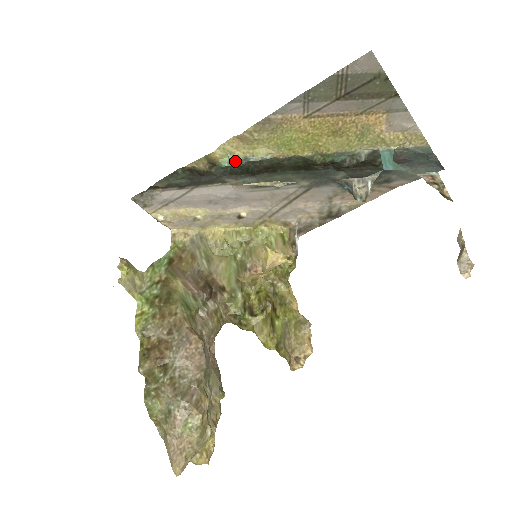
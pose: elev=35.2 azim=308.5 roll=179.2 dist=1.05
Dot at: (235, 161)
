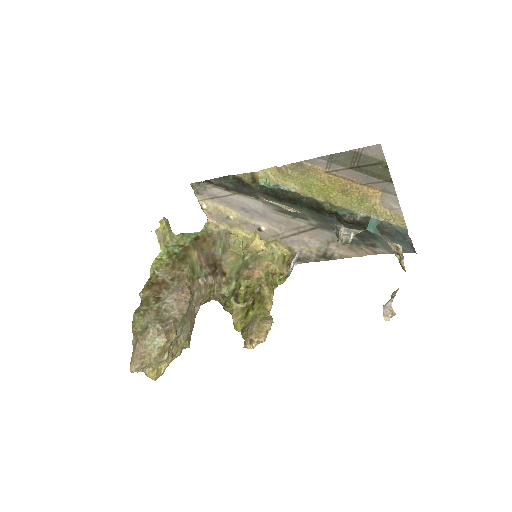
Dot at: (269, 184)
